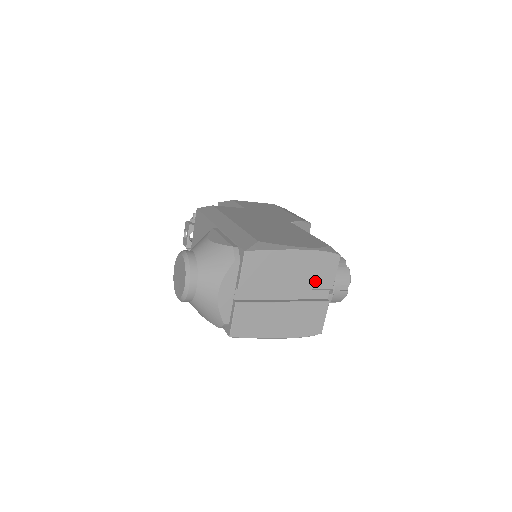
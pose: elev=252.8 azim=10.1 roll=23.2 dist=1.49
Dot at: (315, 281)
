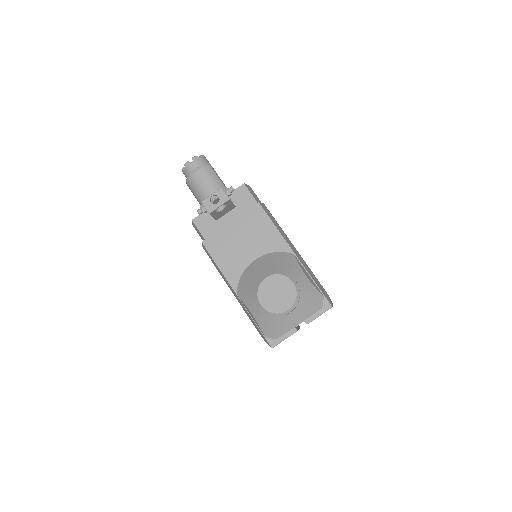
Dot at: occluded
